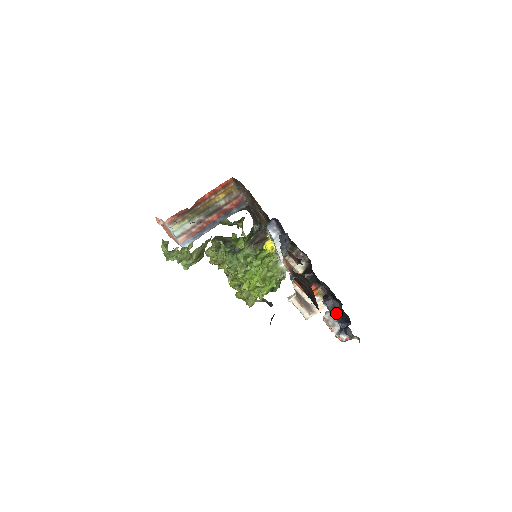
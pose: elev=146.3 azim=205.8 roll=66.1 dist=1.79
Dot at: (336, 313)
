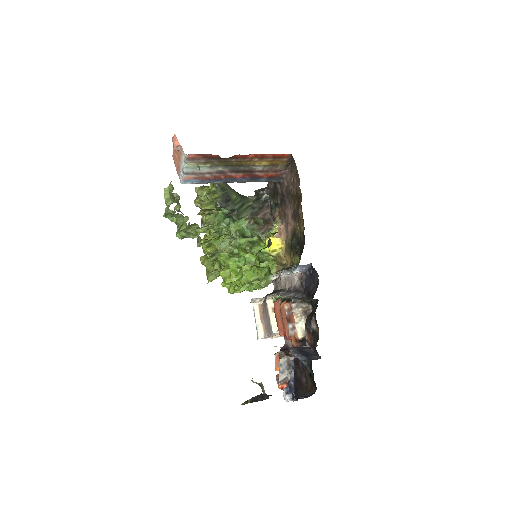
Dot at: occluded
